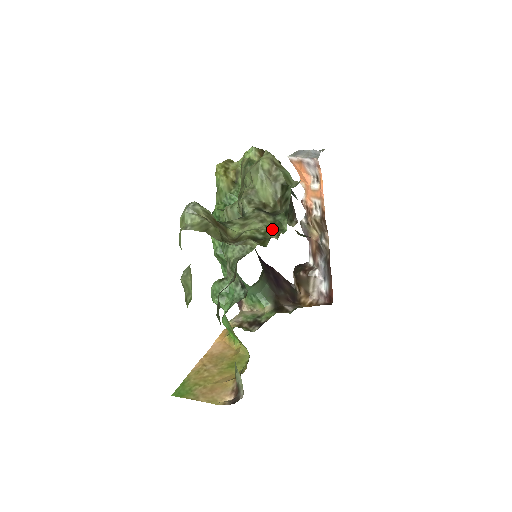
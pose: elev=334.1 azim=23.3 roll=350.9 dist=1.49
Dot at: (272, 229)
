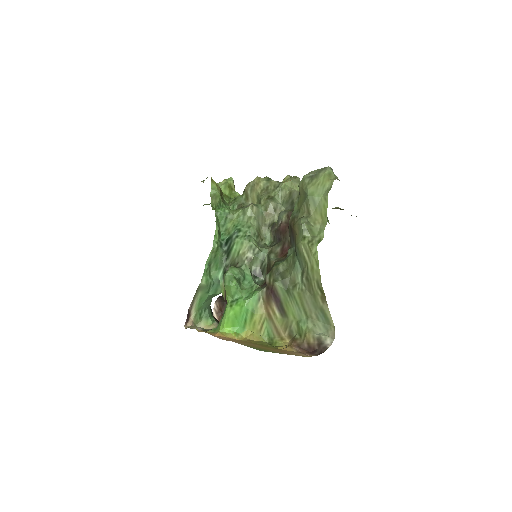
Dot at: occluded
